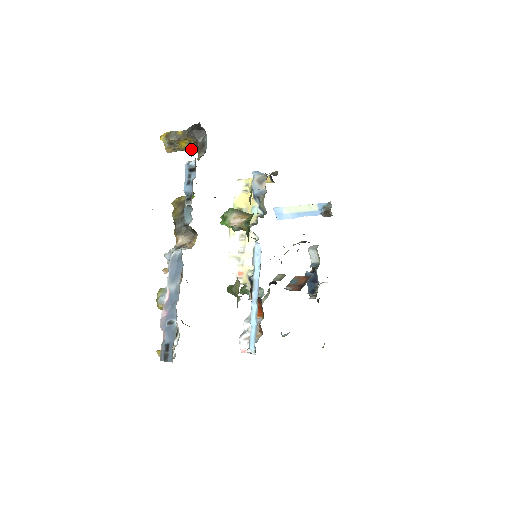
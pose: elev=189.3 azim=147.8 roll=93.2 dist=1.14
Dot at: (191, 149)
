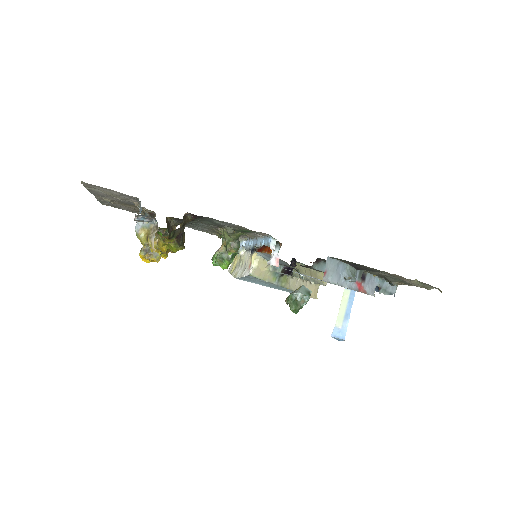
Dot at: occluded
